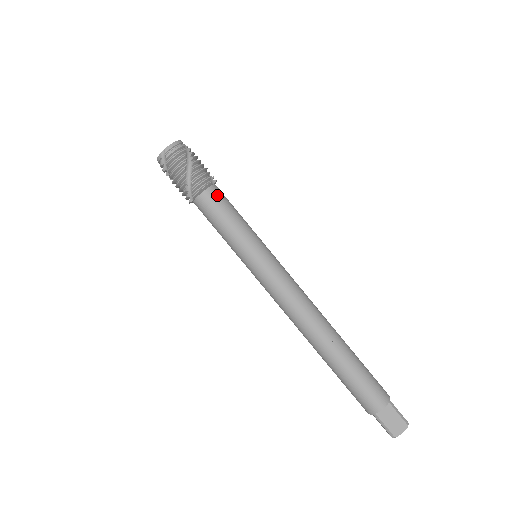
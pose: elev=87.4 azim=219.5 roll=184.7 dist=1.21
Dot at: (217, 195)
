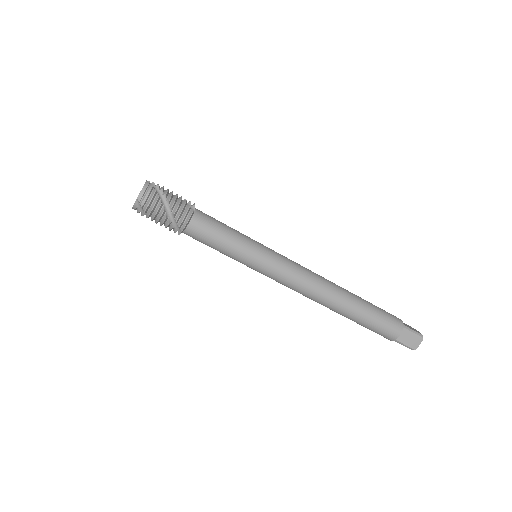
Dot at: (202, 221)
